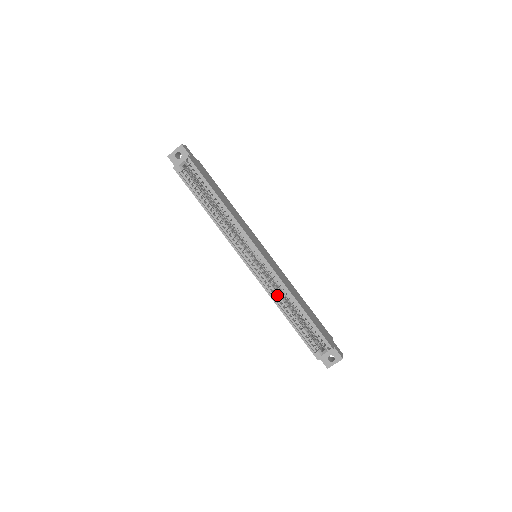
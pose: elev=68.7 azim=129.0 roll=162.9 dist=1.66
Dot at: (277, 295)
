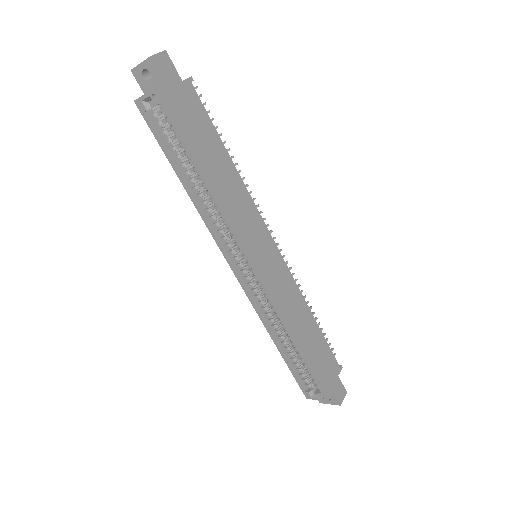
Dot at: (270, 320)
